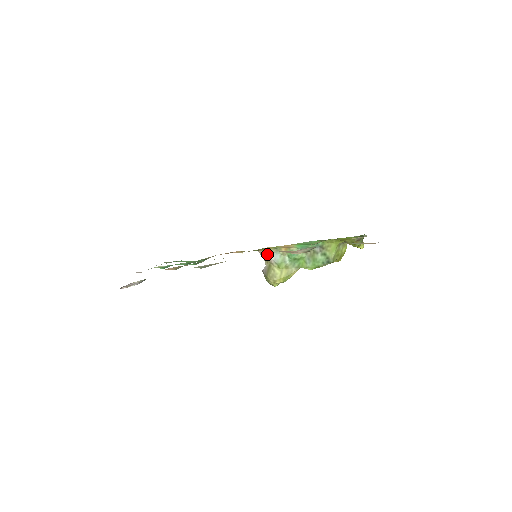
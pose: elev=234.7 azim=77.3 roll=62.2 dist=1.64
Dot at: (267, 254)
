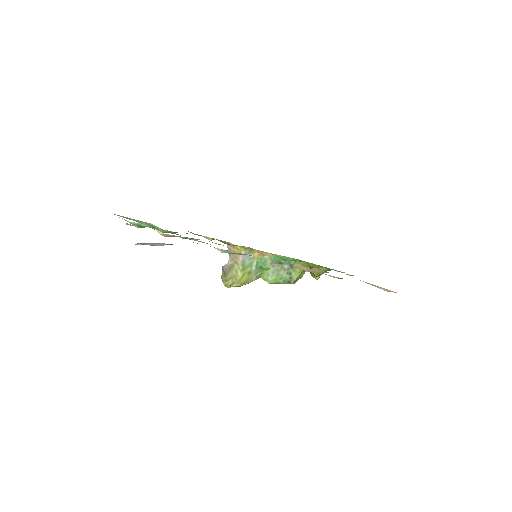
Dot at: (238, 252)
